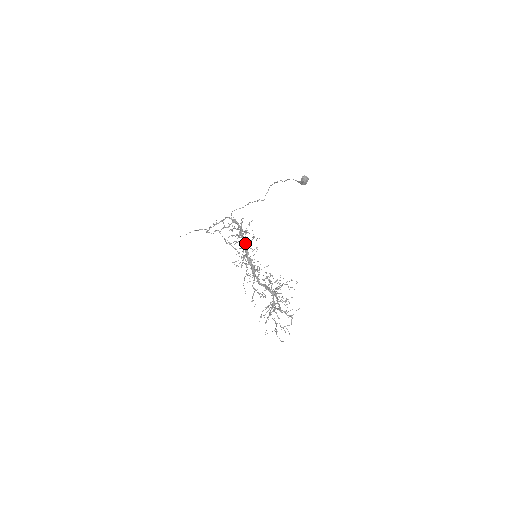
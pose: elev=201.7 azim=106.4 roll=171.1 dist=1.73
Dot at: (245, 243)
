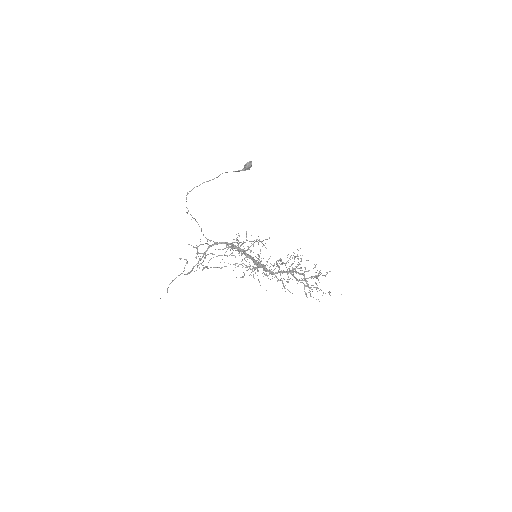
Dot at: occluded
